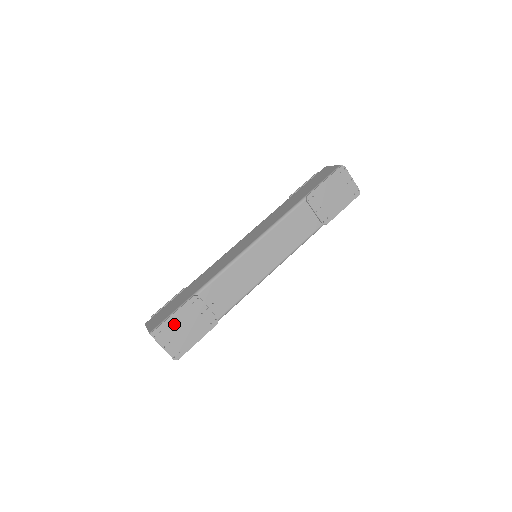
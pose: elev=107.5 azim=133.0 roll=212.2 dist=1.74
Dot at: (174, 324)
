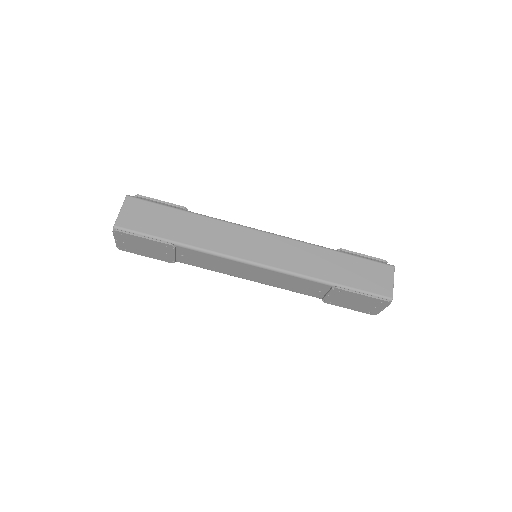
Dot at: (138, 240)
